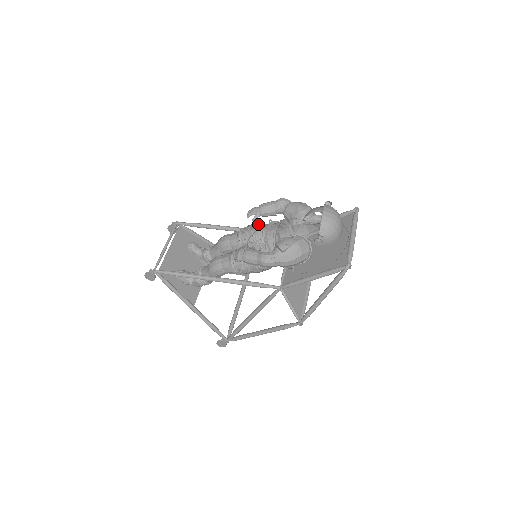
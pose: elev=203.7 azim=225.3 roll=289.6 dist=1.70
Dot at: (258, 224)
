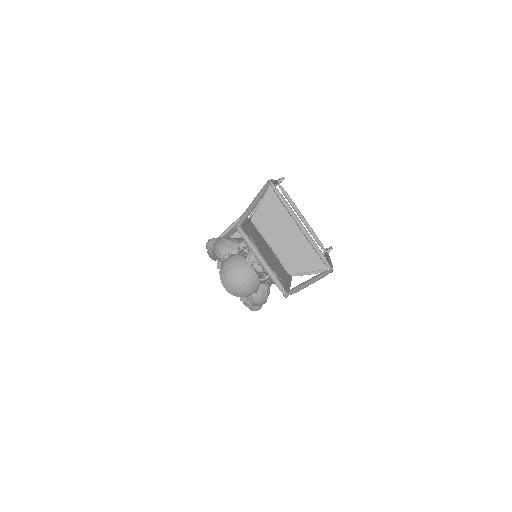
Dot at: occluded
